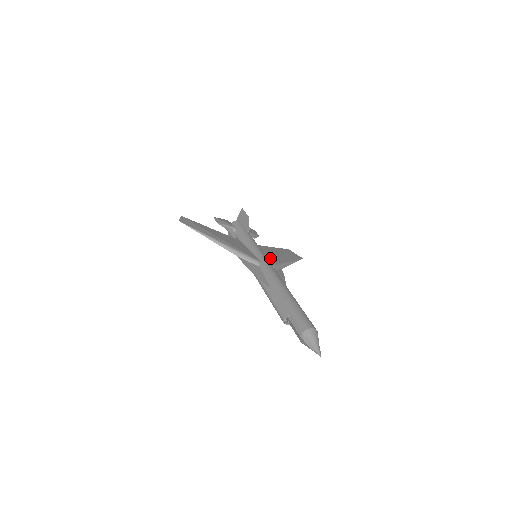
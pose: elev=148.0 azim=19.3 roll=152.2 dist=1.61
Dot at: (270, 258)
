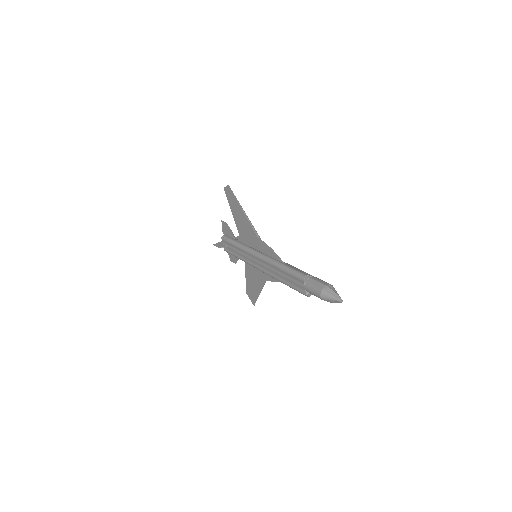
Dot at: occluded
